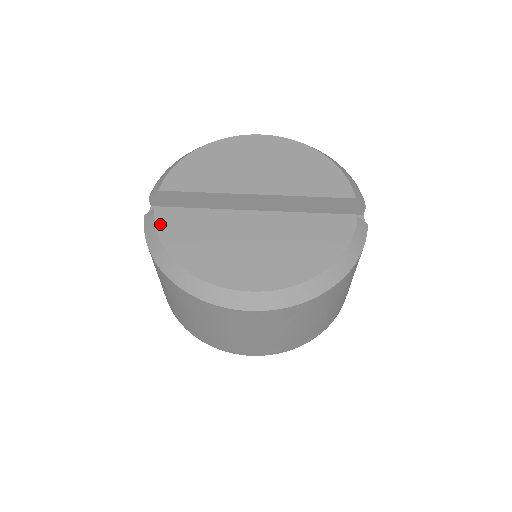
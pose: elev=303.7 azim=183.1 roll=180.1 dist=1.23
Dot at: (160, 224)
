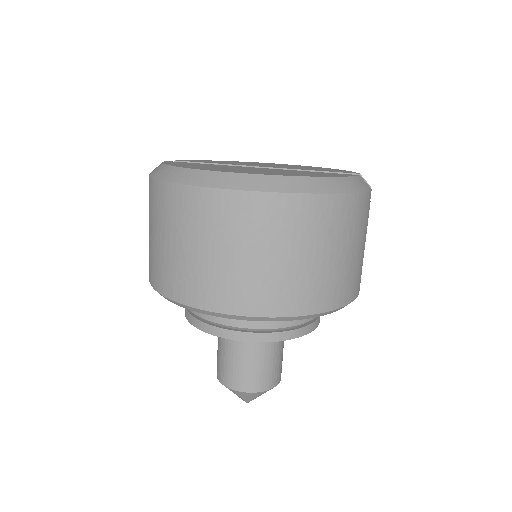
Dot at: (167, 162)
